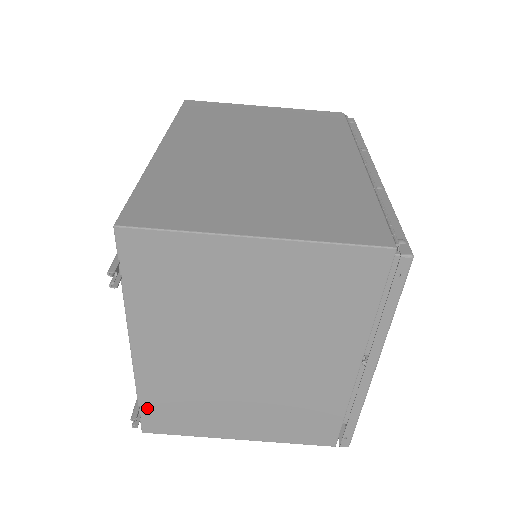
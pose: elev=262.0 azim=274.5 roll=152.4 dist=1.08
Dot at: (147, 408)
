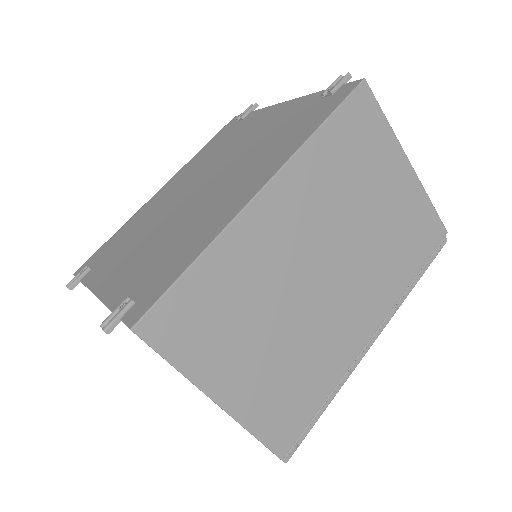
Dot at: occluded
